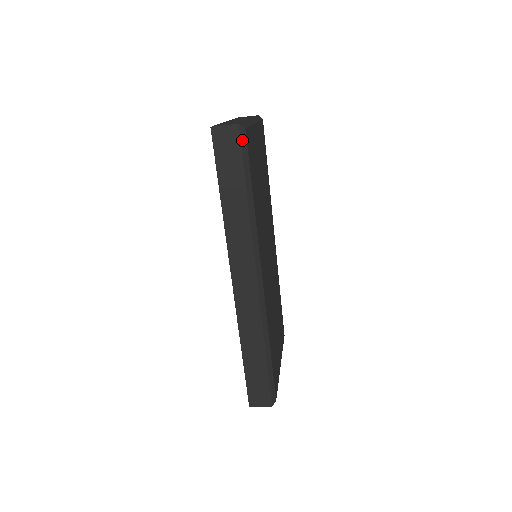
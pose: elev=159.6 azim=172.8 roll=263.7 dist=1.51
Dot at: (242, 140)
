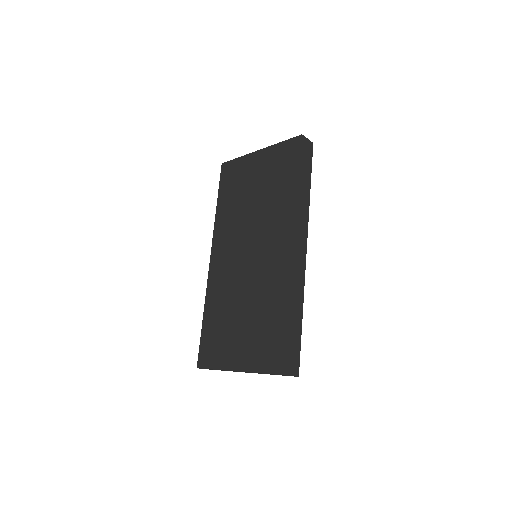
Dot at: (312, 153)
